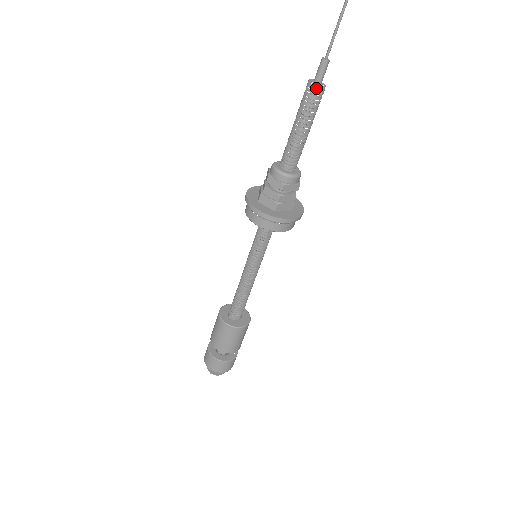
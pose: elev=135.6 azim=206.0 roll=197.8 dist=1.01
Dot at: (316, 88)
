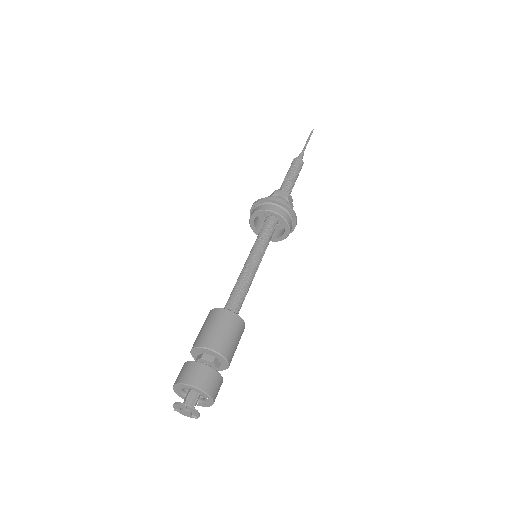
Dot at: (301, 160)
